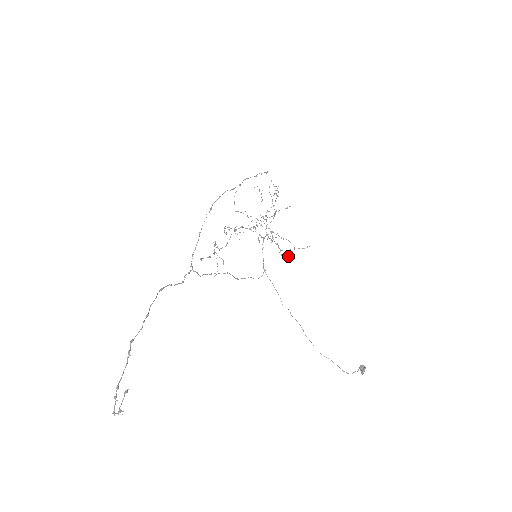
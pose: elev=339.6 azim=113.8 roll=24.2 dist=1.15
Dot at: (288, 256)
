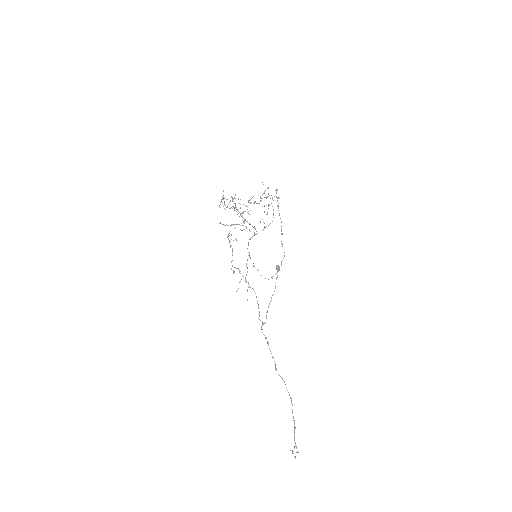
Dot at: occluded
